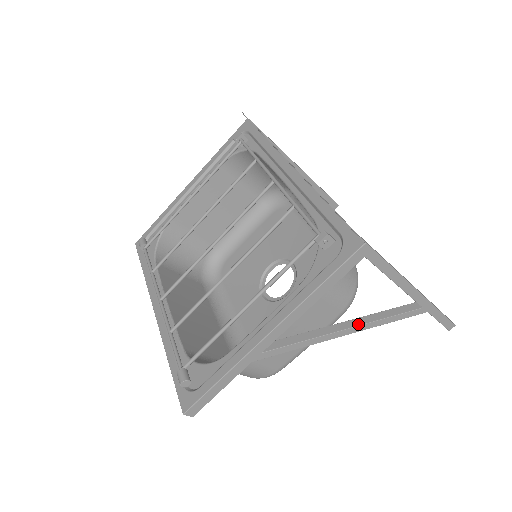
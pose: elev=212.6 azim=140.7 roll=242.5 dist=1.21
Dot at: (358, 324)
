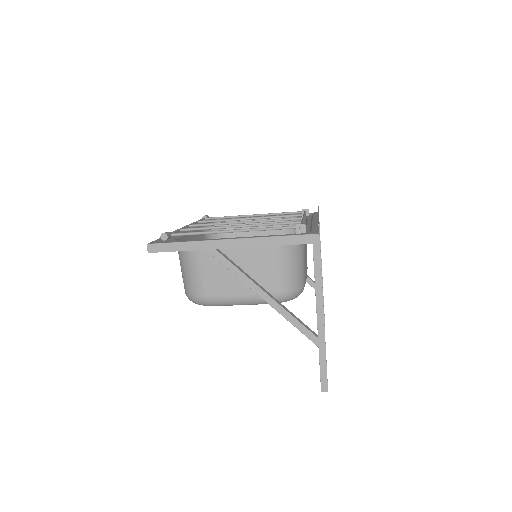
Dot at: (275, 300)
